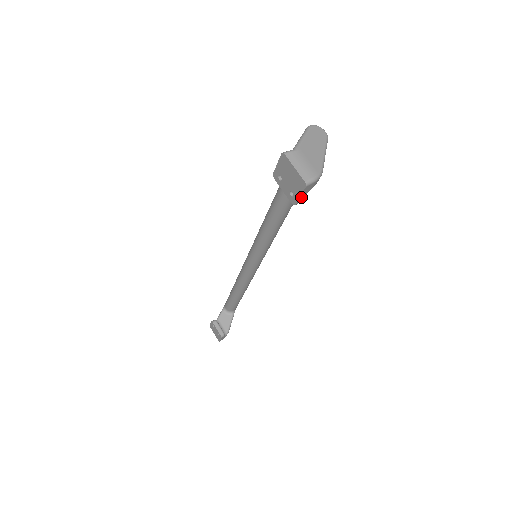
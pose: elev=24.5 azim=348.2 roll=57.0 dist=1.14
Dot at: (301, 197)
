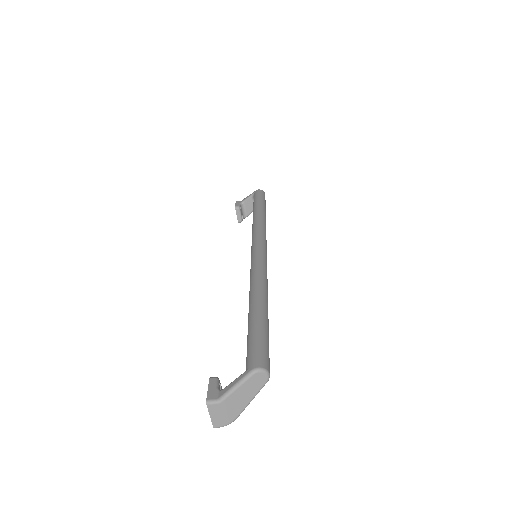
Dot at: occluded
